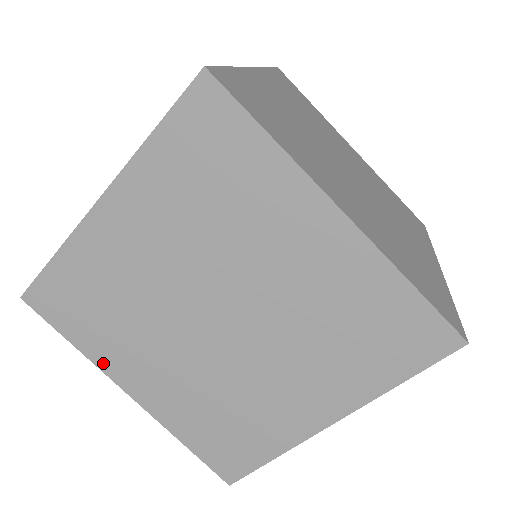
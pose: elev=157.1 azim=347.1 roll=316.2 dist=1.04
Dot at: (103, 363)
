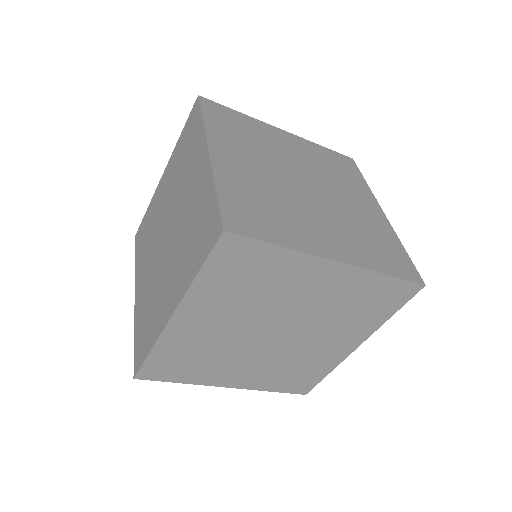
Dot at: (205, 382)
